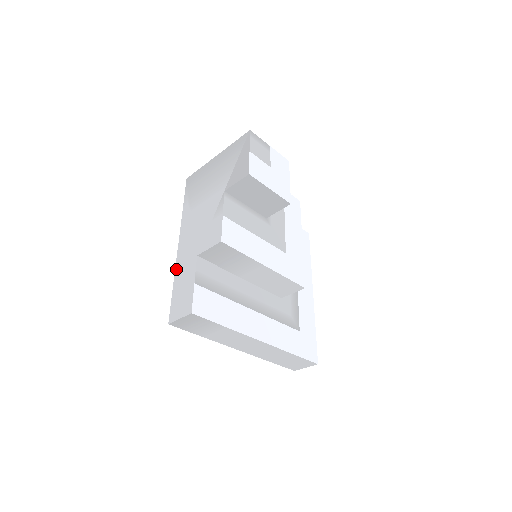
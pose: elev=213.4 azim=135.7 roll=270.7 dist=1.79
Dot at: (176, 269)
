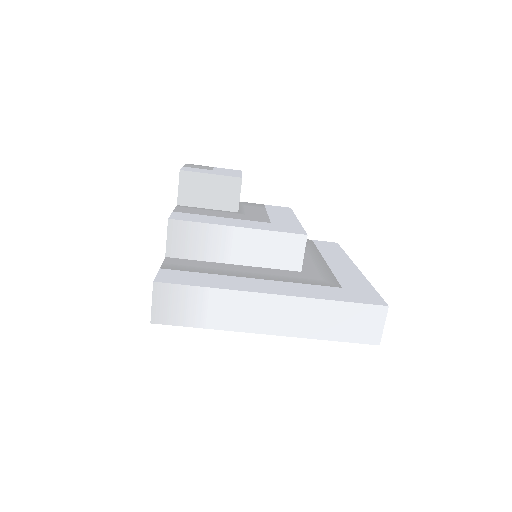
Dot at: occluded
